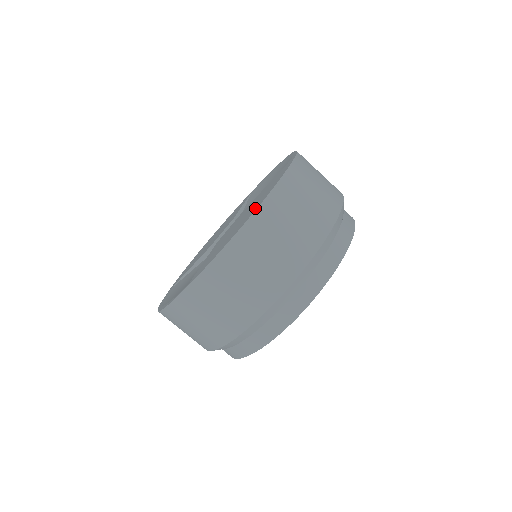
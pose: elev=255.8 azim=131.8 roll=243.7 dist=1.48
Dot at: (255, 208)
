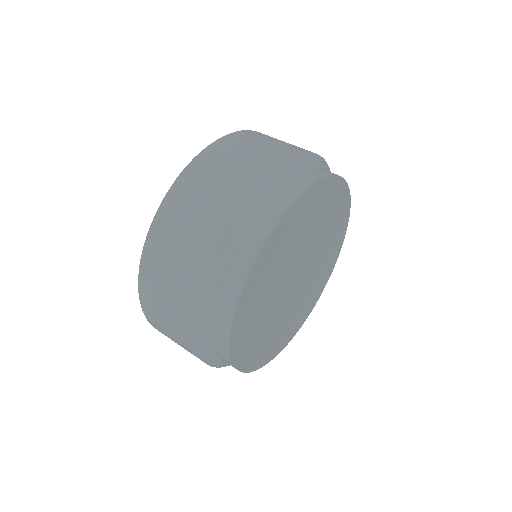
Dot at: occluded
